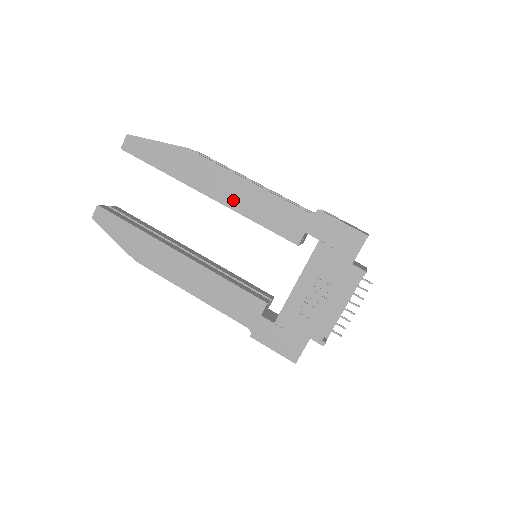
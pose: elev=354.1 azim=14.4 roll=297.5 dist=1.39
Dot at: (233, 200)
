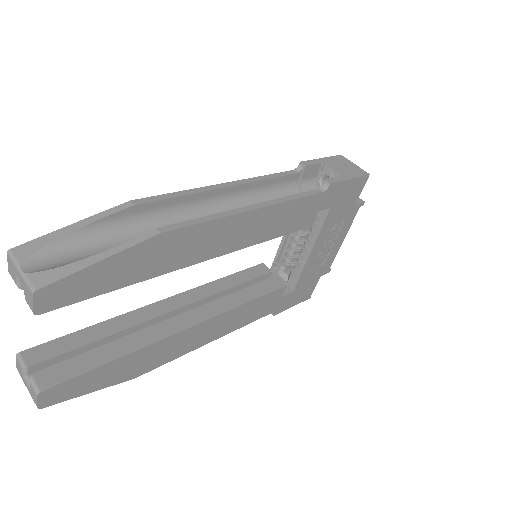
Dot at: (242, 240)
